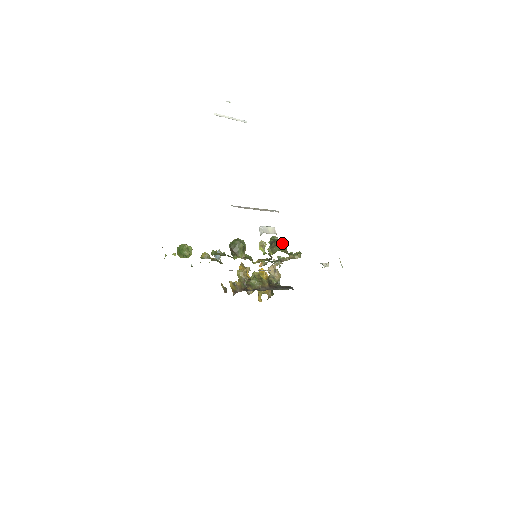
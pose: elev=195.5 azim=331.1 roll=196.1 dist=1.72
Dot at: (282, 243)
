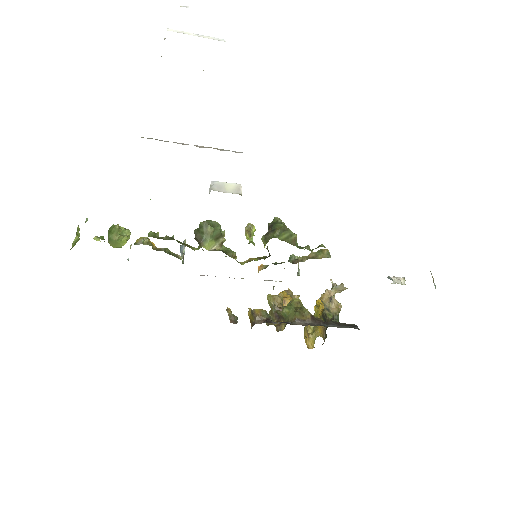
Dot at: (286, 228)
